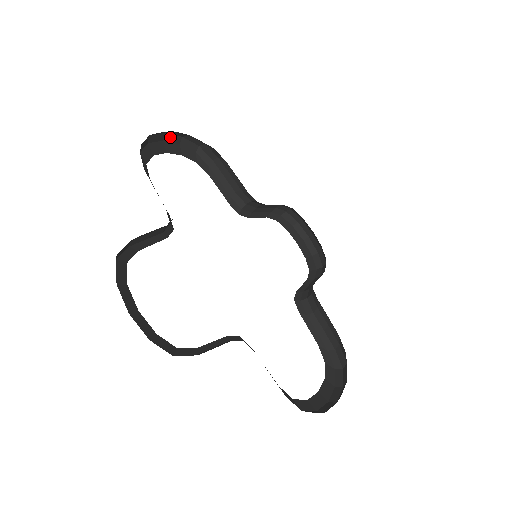
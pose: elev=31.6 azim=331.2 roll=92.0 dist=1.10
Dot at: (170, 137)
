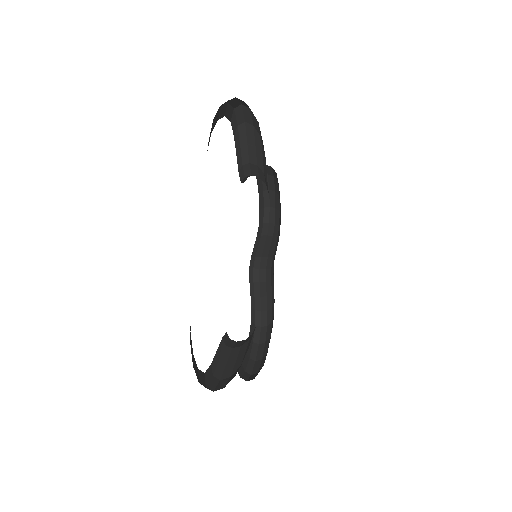
Dot at: occluded
